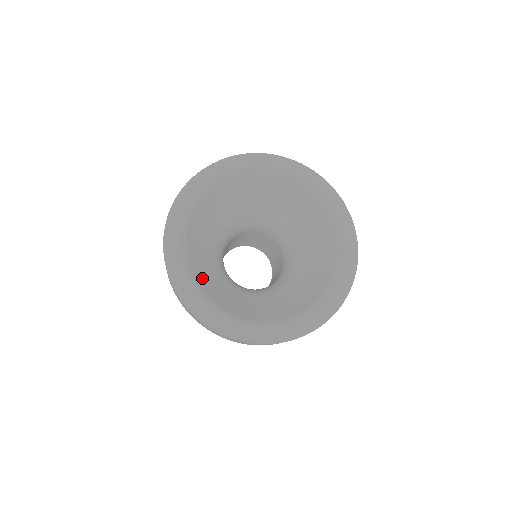
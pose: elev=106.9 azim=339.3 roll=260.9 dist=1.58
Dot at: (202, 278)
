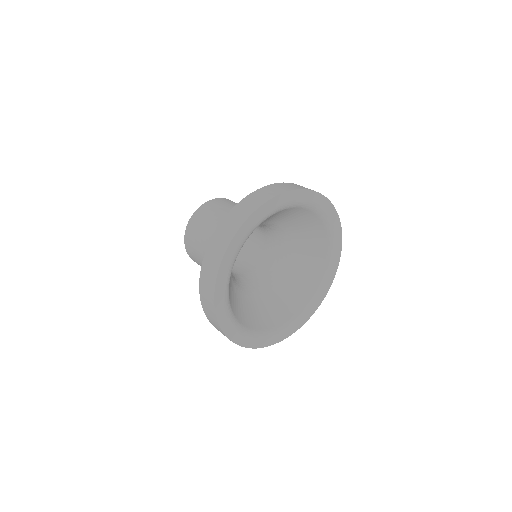
Dot at: (230, 292)
